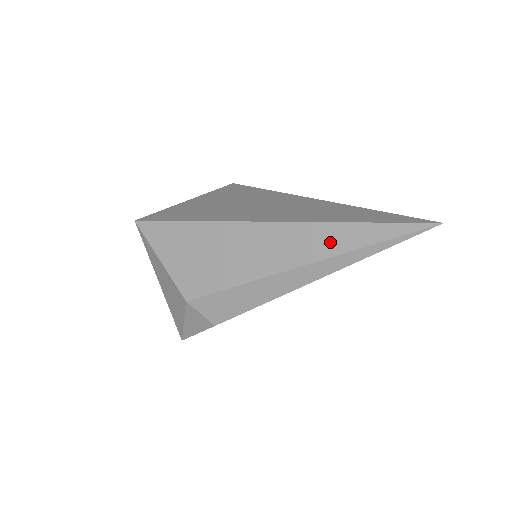
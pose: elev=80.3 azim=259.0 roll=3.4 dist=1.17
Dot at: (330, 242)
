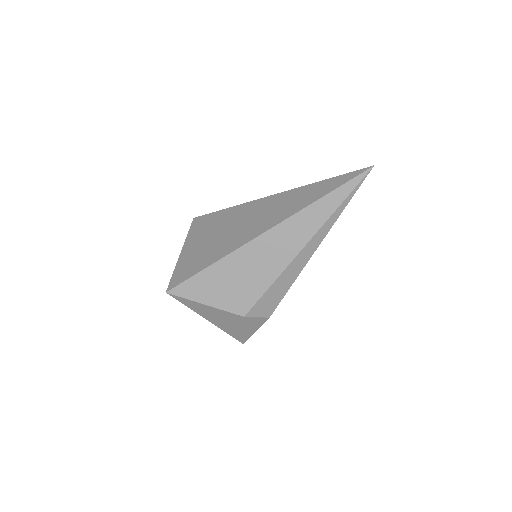
Dot at: (315, 218)
